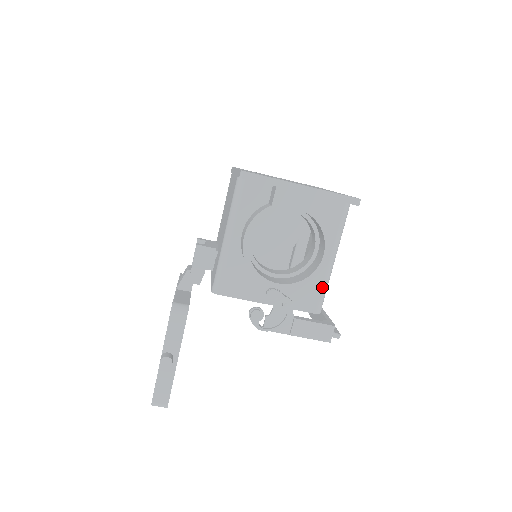
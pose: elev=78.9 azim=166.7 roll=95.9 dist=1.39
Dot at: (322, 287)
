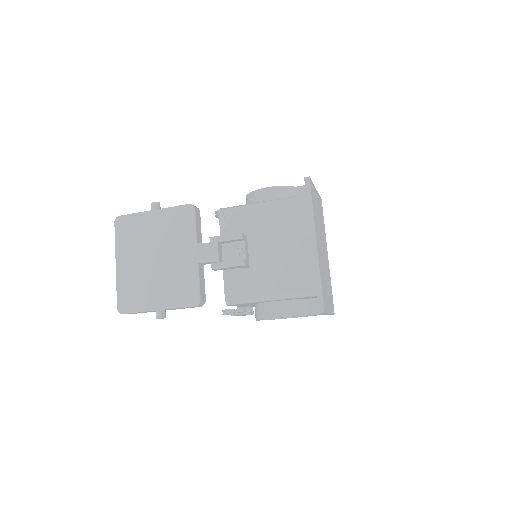
Dot at: occluded
